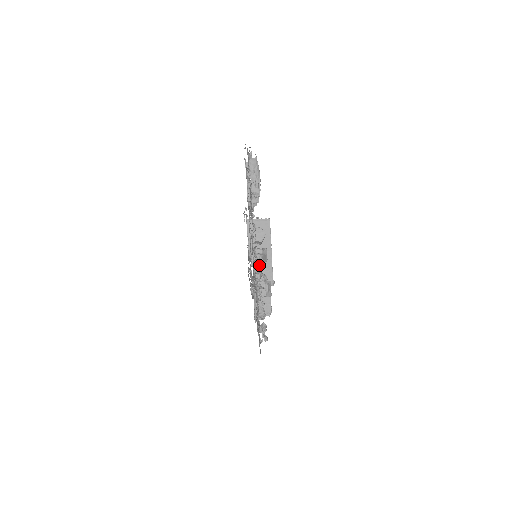
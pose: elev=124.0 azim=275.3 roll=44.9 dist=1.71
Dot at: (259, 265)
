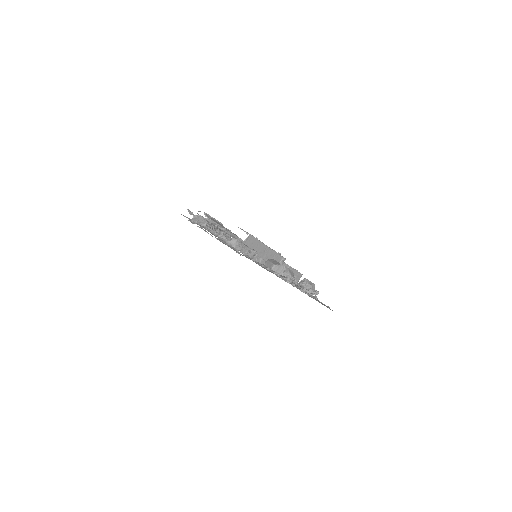
Dot at: occluded
